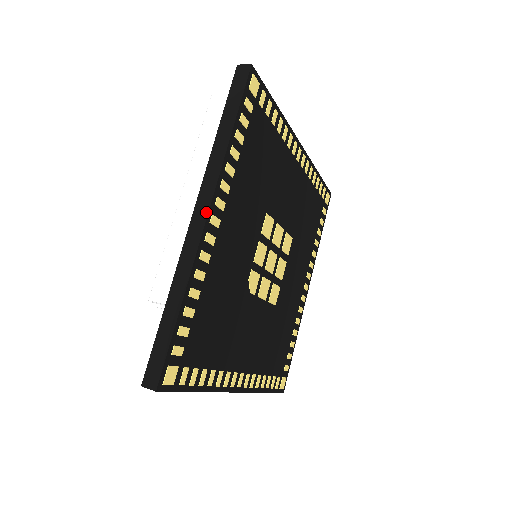
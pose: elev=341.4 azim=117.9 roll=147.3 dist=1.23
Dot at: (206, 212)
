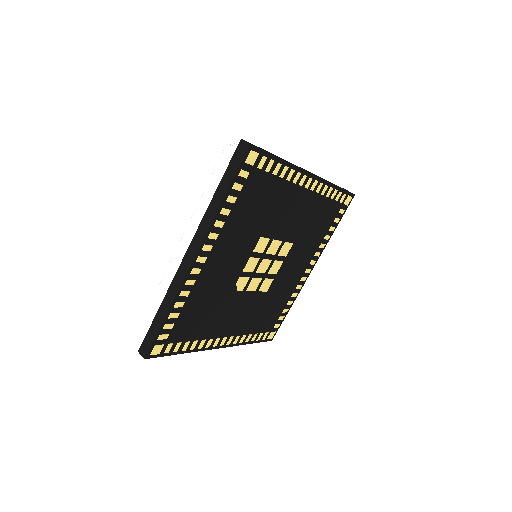
Dot at: (194, 255)
